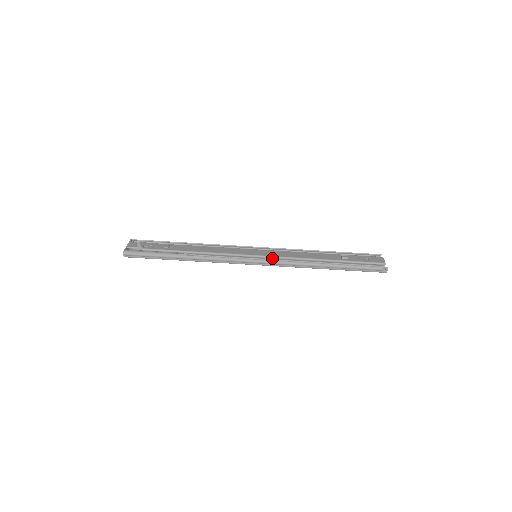
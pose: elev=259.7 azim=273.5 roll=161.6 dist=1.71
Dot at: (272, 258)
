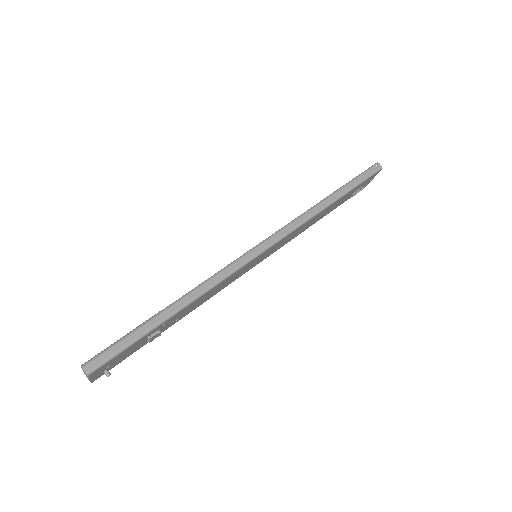
Dot at: occluded
